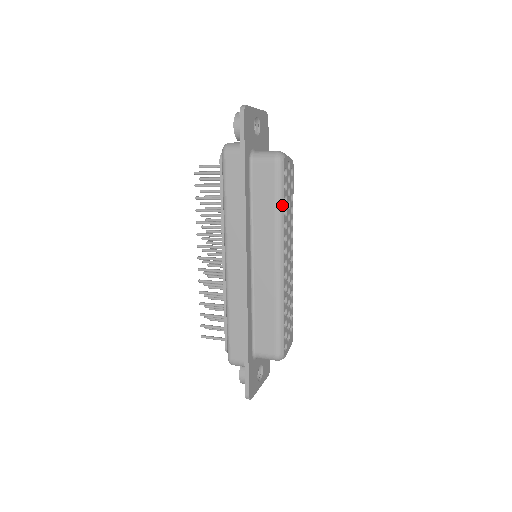
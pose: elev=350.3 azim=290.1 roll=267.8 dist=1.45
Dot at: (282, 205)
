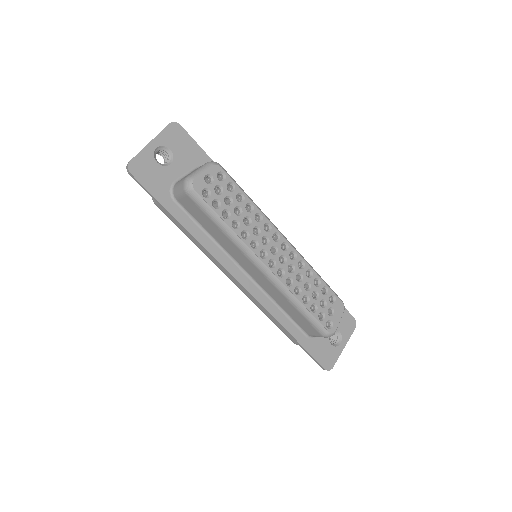
Dot at: (224, 224)
